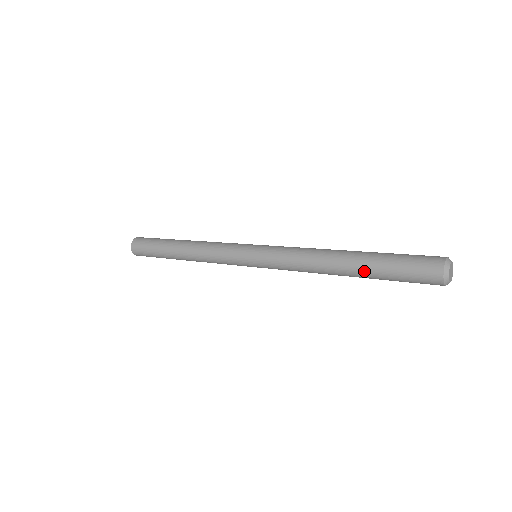
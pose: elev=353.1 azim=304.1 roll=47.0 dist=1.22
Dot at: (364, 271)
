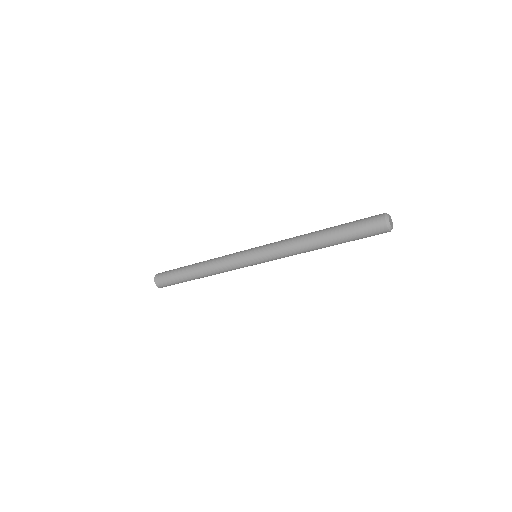
Dot at: (334, 227)
